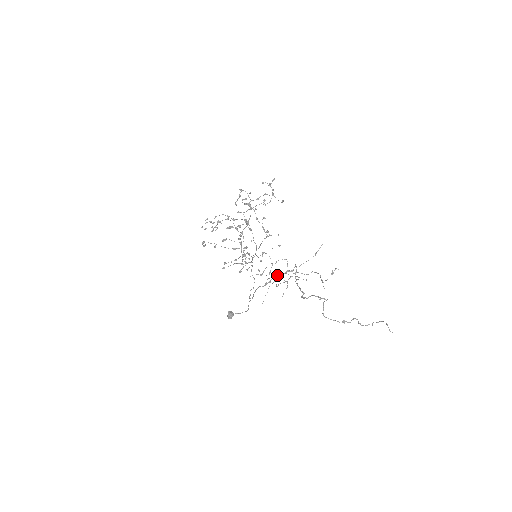
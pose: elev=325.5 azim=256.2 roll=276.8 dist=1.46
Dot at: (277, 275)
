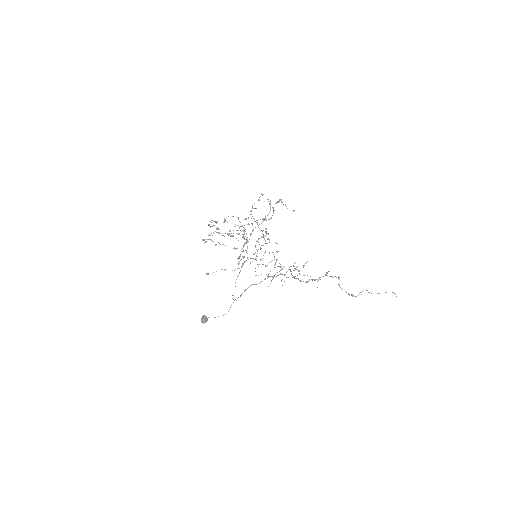
Dot at: (271, 276)
